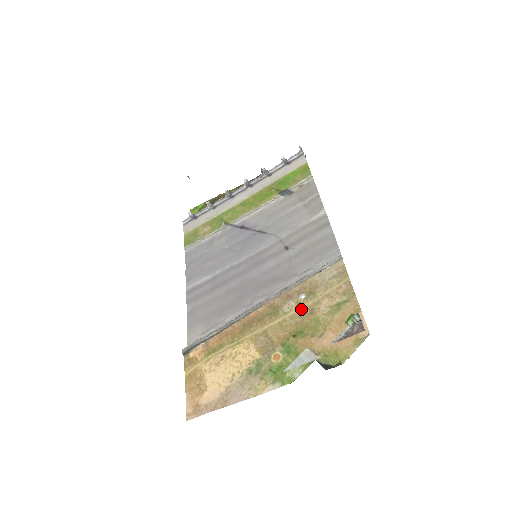
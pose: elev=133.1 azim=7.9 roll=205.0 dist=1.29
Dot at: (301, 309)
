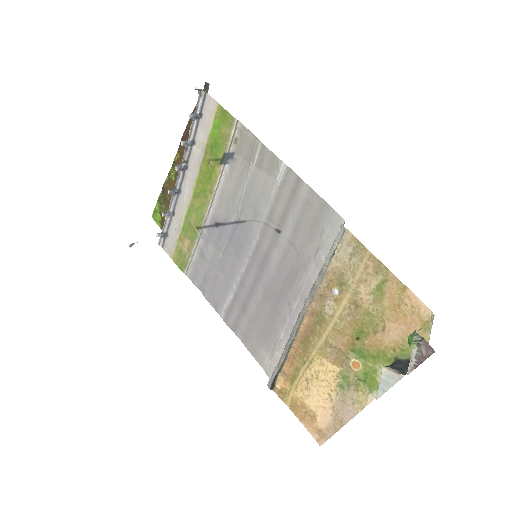
Dot at: (344, 306)
